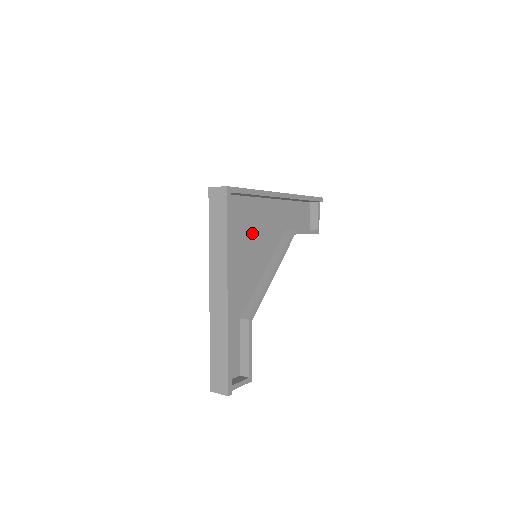
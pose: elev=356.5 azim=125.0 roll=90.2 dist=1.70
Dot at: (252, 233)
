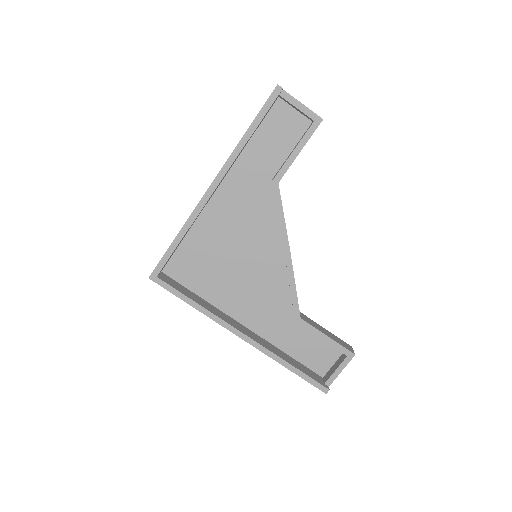
Dot at: (231, 244)
